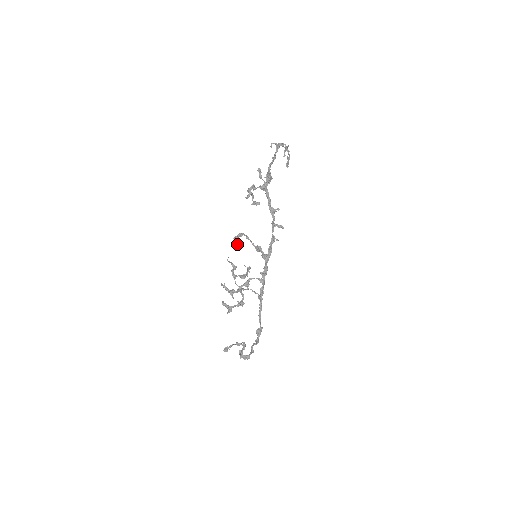
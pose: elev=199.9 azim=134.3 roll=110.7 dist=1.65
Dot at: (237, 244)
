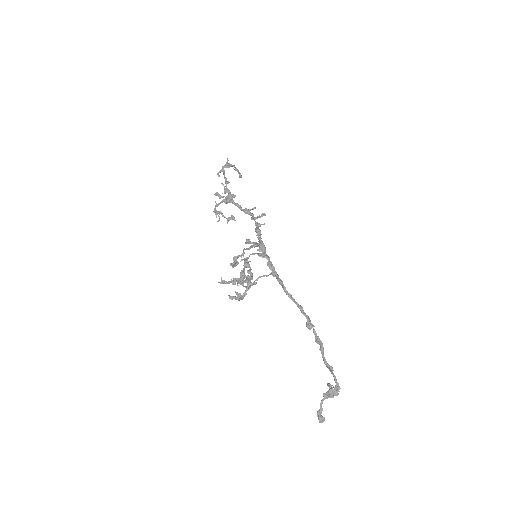
Dot at: occluded
